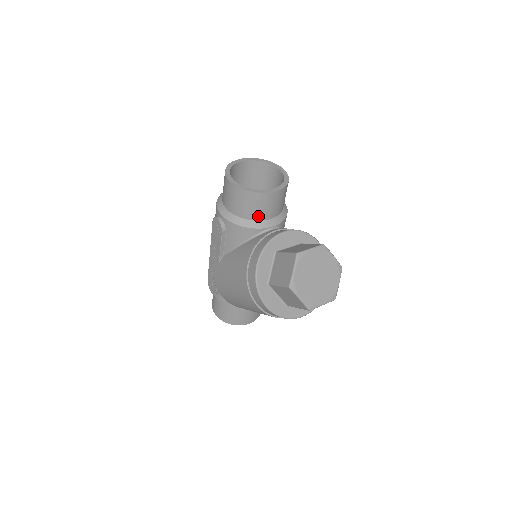
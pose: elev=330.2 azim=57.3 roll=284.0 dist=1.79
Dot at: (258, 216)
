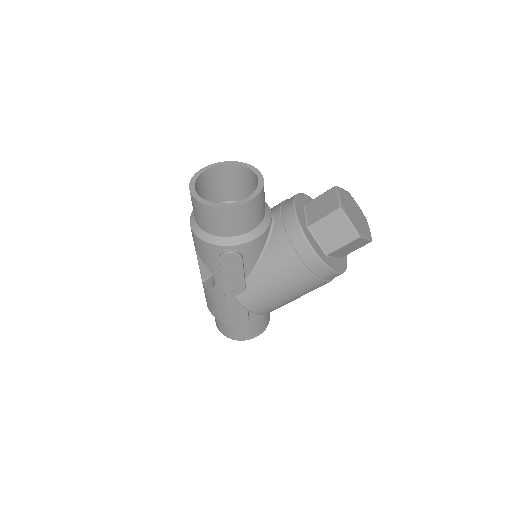
Dot at: (262, 216)
